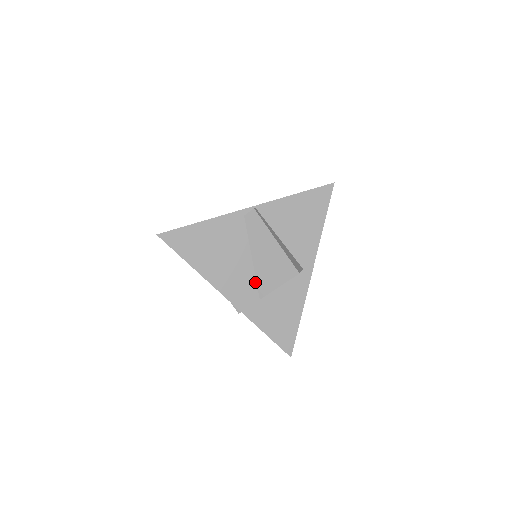
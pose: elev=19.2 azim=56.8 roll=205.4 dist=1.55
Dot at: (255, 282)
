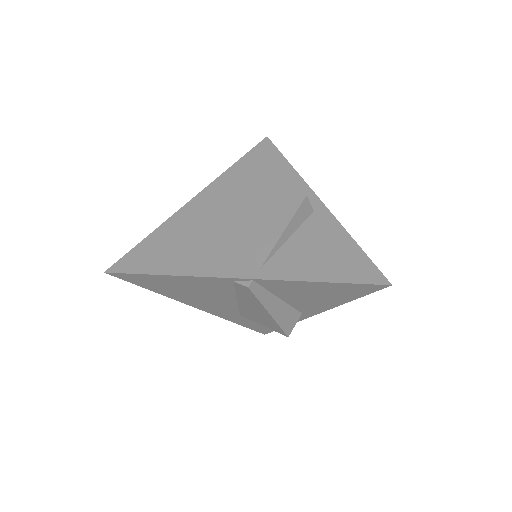
Dot at: (237, 309)
